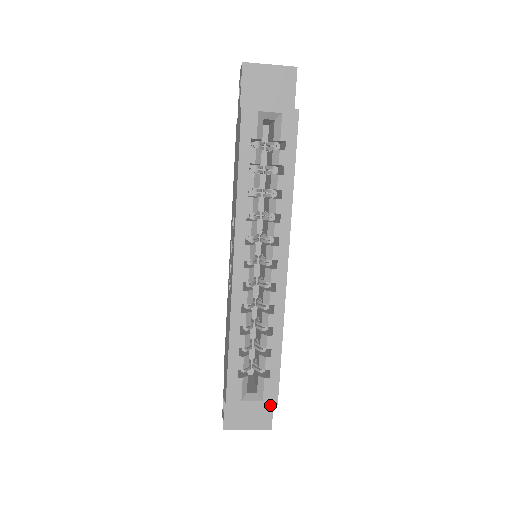
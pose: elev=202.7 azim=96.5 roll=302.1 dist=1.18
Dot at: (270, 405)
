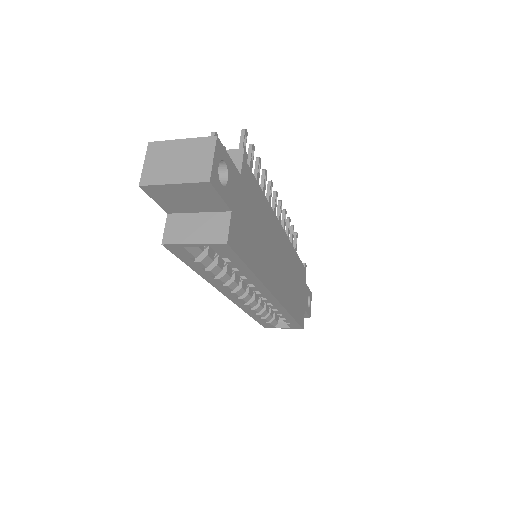
Dot at: occluded
